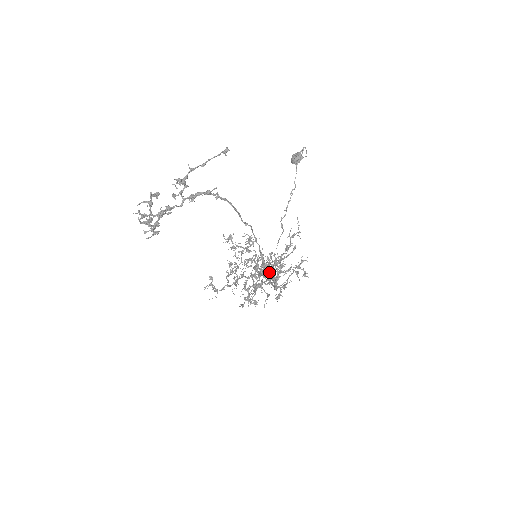
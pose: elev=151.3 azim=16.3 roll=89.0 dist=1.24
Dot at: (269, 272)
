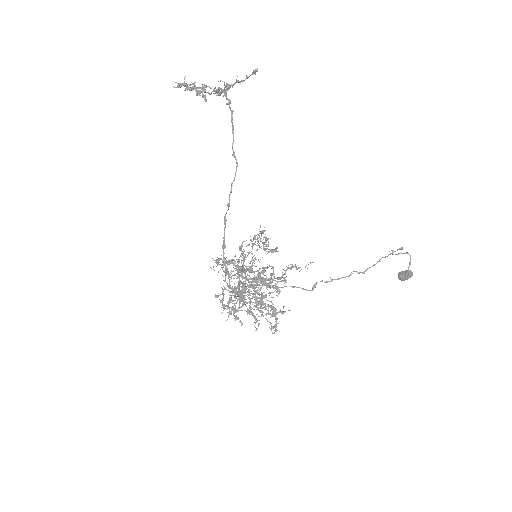
Dot at: occluded
